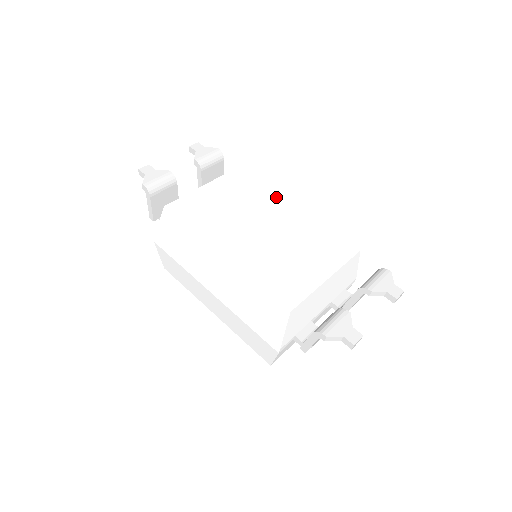
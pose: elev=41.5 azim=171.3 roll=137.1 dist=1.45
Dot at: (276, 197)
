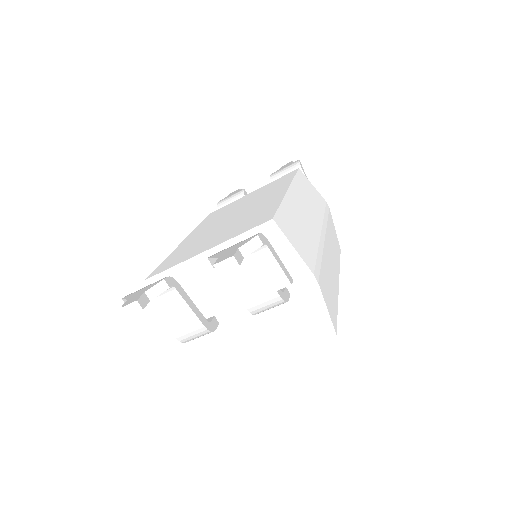
Dot at: (283, 186)
